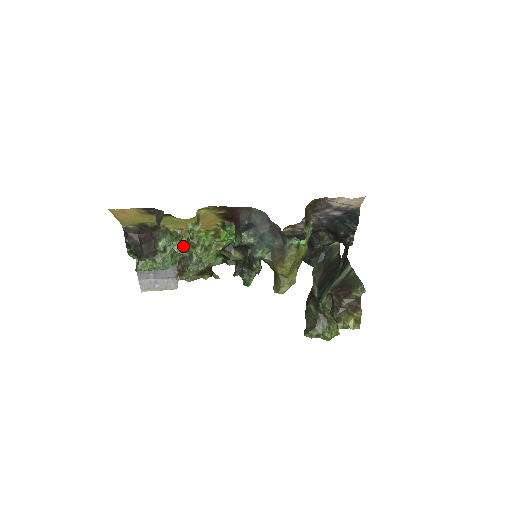
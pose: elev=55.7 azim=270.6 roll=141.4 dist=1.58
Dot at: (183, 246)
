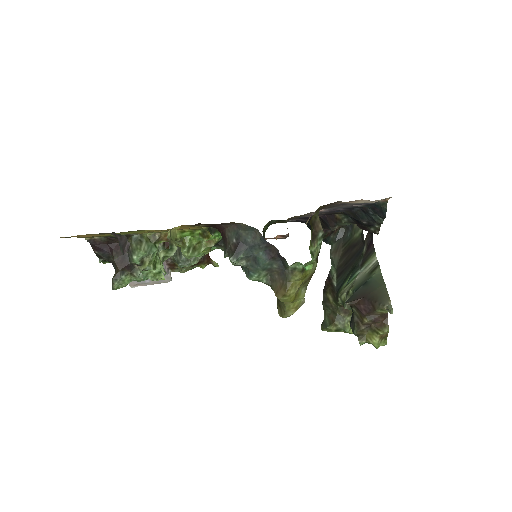
Dot at: (159, 272)
